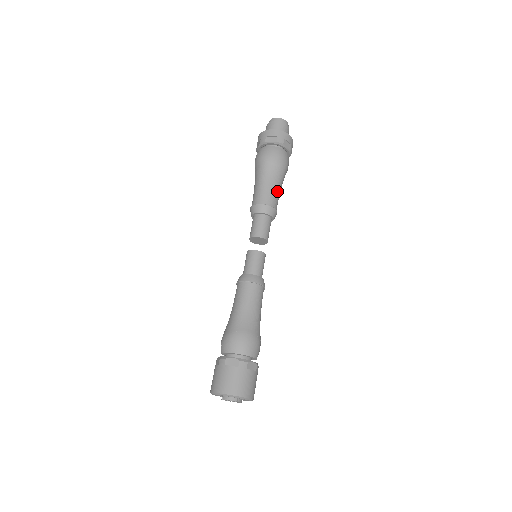
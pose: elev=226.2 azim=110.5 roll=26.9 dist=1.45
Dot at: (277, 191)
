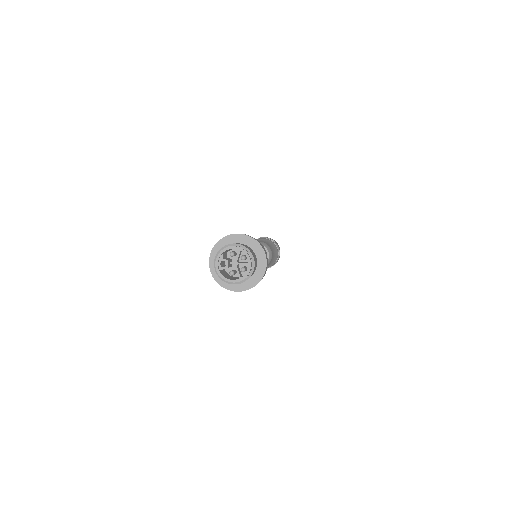
Dot at: occluded
